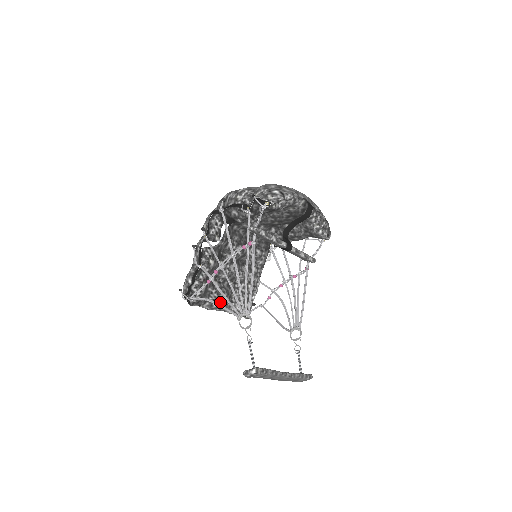
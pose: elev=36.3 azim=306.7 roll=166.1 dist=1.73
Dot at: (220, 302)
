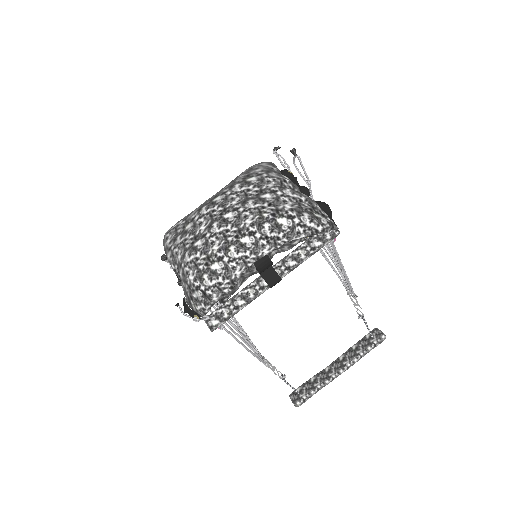
Dot at: occluded
